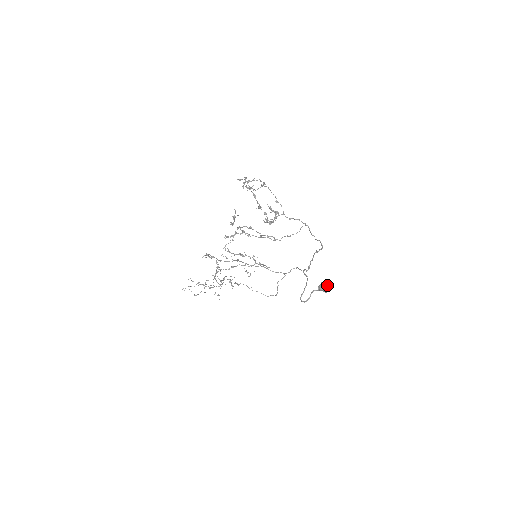
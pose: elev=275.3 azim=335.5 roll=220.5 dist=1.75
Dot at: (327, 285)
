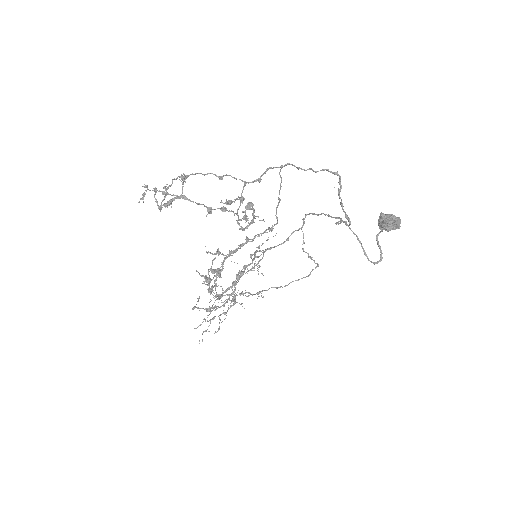
Dot at: (391, 217)
